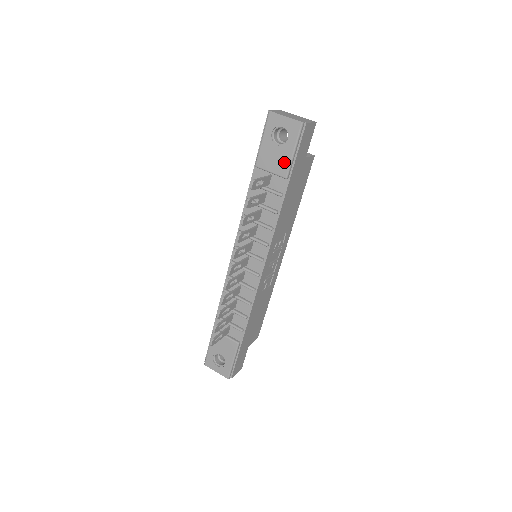
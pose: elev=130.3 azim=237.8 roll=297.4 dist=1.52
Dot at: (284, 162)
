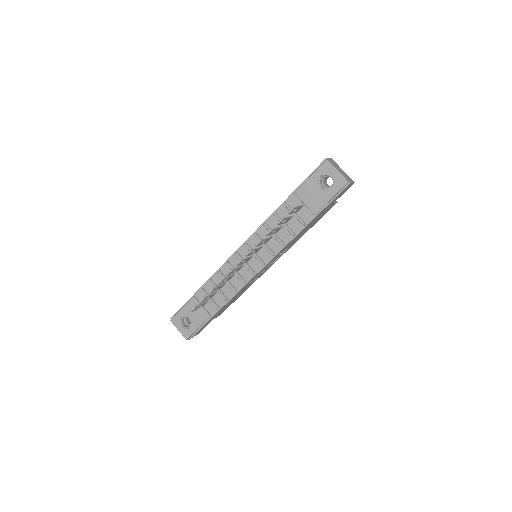
Dot at: (319, 202)
